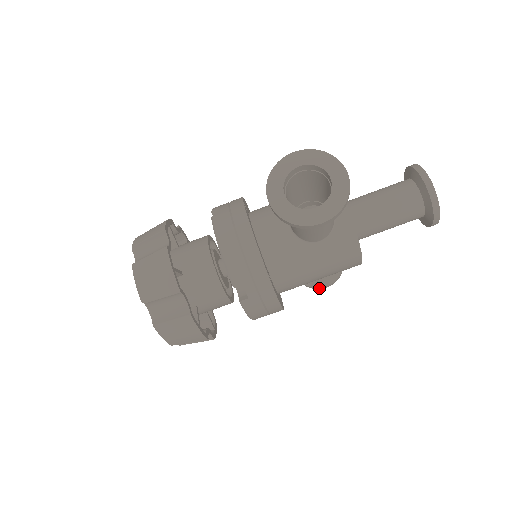
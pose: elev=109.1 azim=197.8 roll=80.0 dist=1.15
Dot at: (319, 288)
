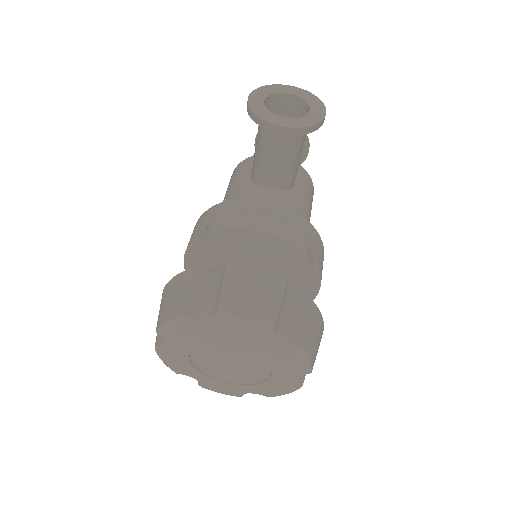
Dot at: occluded
